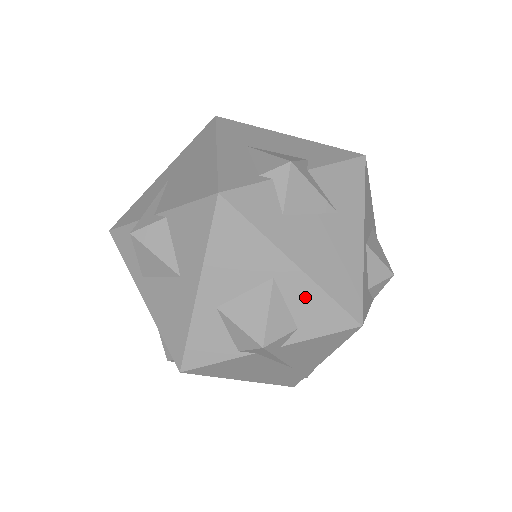
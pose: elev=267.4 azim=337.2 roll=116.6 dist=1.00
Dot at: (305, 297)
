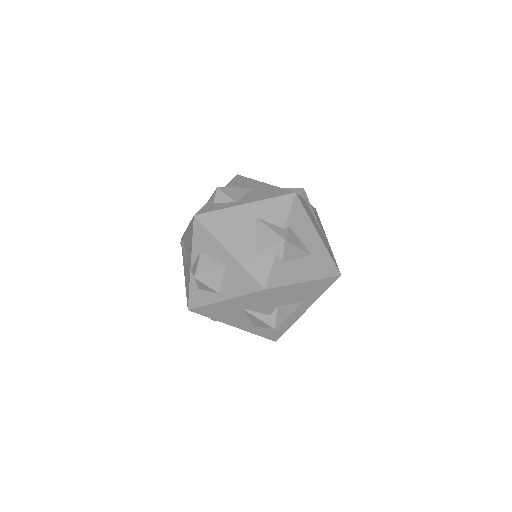
Dot at: occluded
